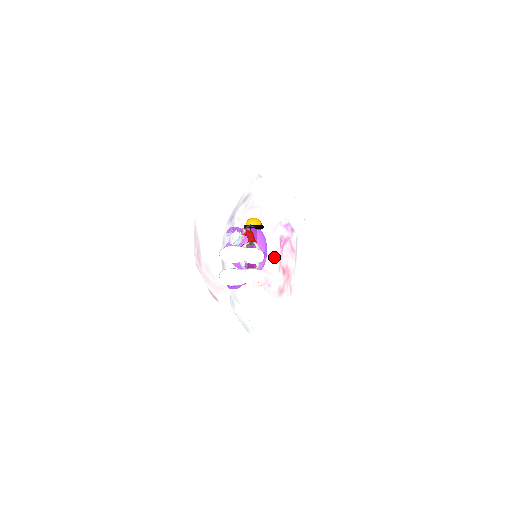
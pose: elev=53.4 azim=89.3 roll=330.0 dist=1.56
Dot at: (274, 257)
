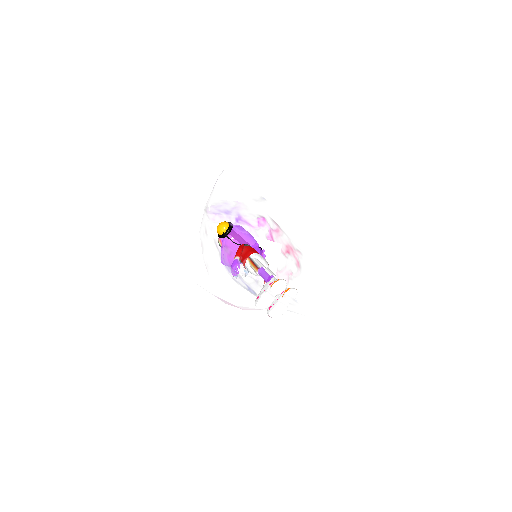
Dot at: occluded
